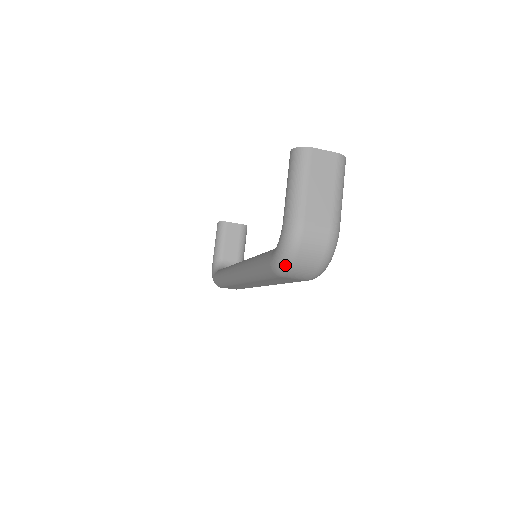
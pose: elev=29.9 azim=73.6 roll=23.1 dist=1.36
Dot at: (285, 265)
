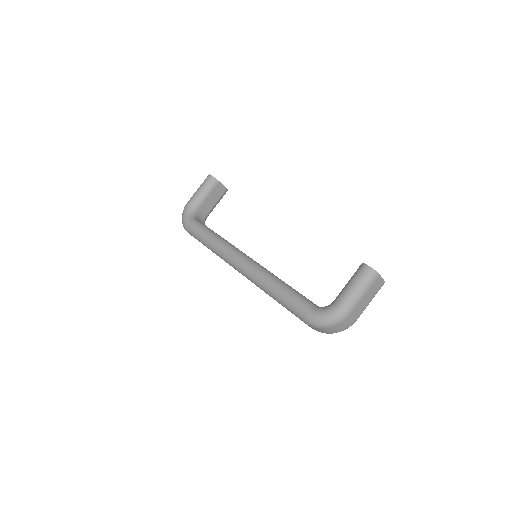
Dot at: (319, 326)
